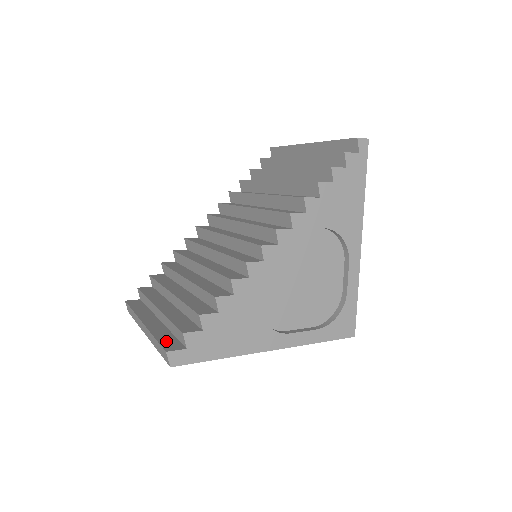
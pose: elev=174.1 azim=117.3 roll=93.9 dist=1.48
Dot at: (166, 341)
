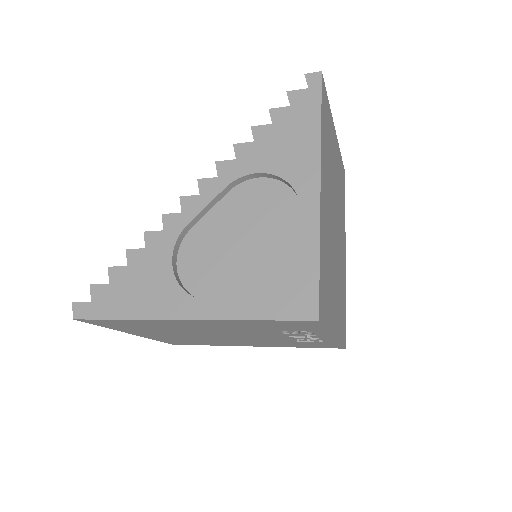
Dot at: occluded
